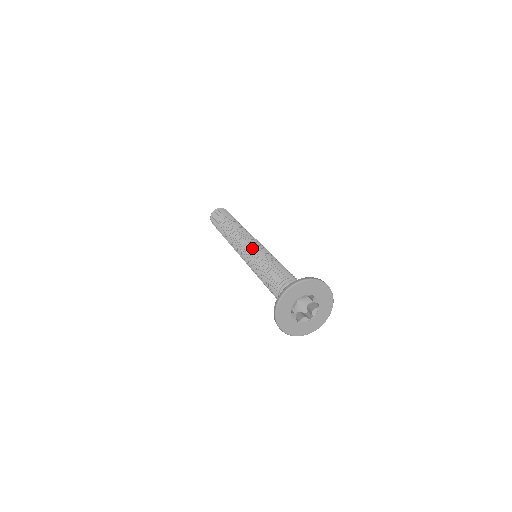
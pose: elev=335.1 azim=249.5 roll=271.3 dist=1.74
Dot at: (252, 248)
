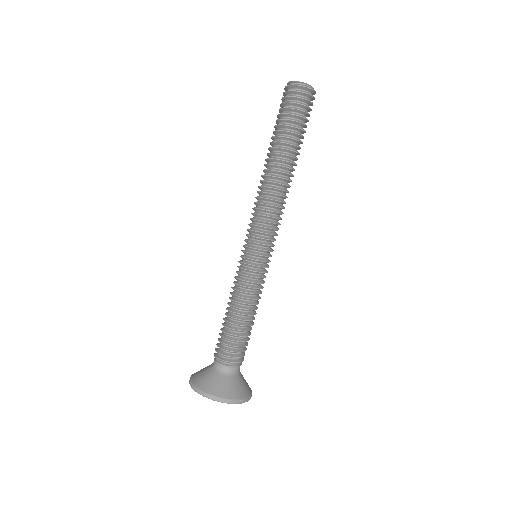
Dot at: (244, 258)
